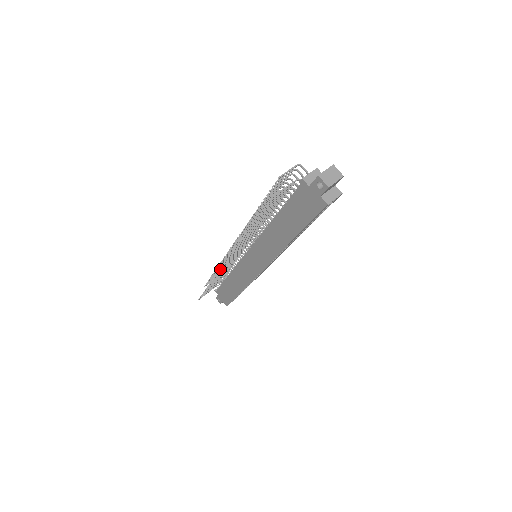
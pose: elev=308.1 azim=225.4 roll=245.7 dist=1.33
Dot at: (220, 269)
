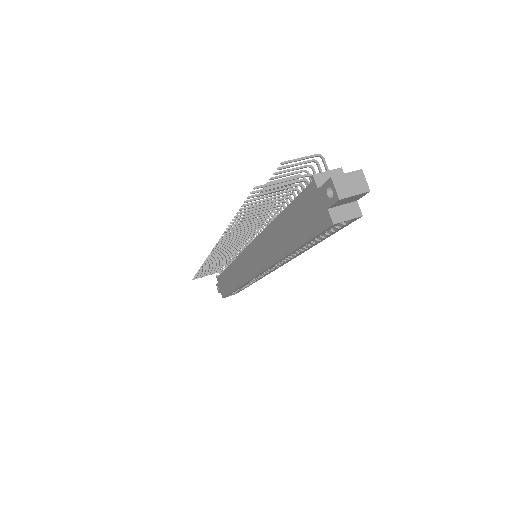
Dot at: occluded
